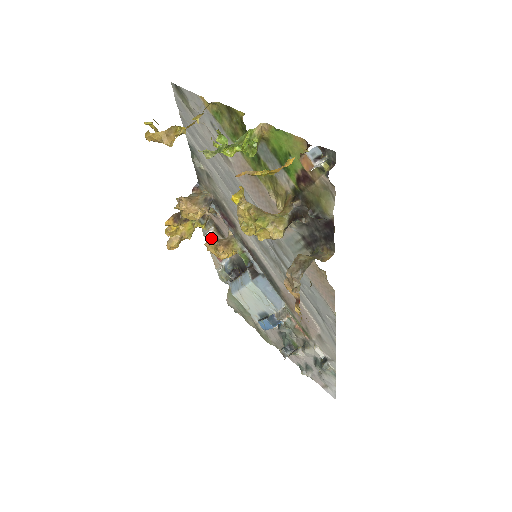
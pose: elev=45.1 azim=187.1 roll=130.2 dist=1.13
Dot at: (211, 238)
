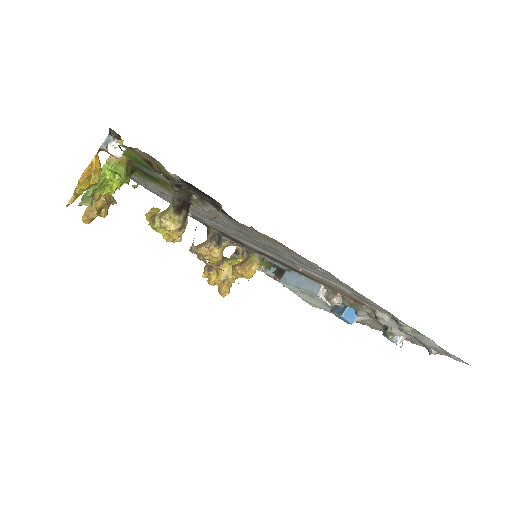
Dot at: occluded
